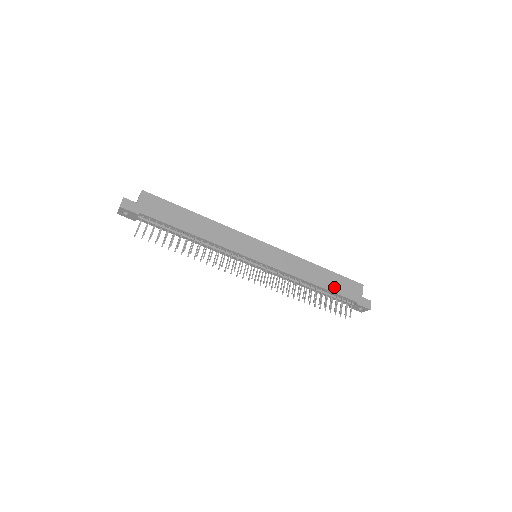
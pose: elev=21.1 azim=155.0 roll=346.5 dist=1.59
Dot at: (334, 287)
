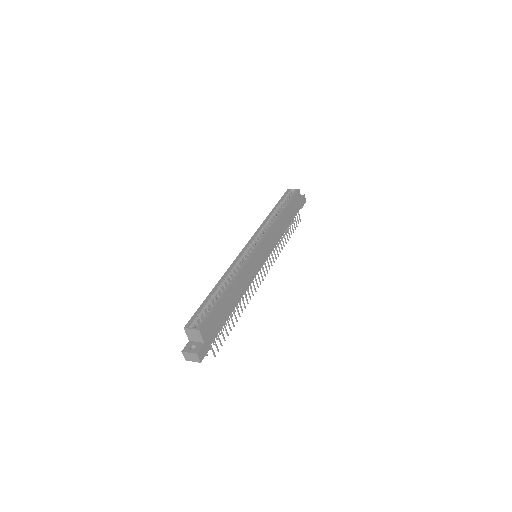
Dot at: (292, 215)
